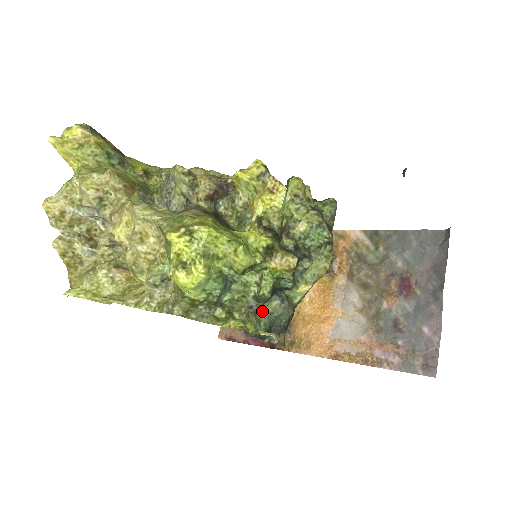
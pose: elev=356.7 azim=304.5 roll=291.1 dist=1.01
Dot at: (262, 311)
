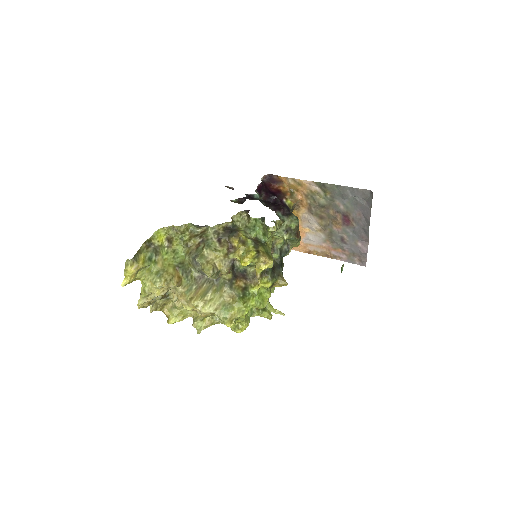
Dot at: occluded
